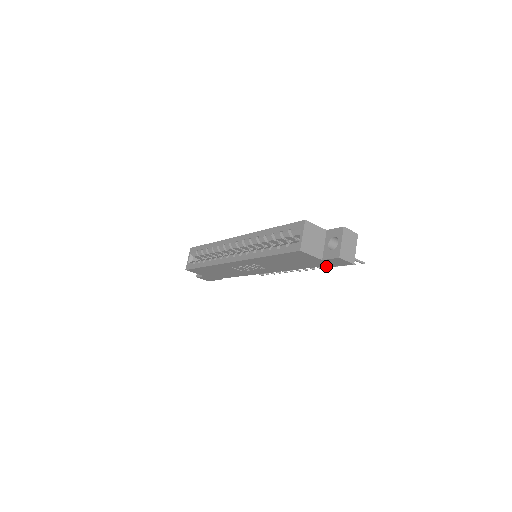
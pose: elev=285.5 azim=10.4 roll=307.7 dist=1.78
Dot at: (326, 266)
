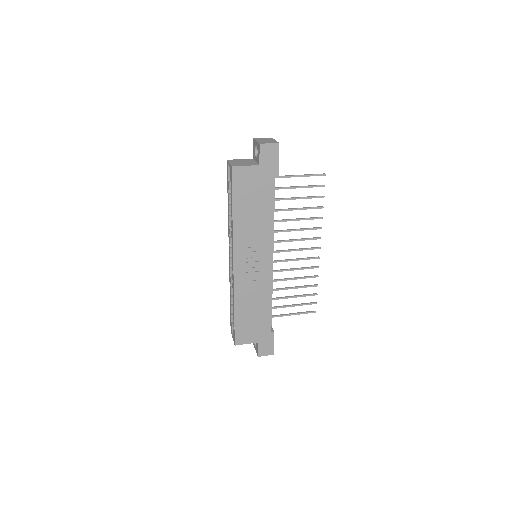
Dot at: (275, 175)
